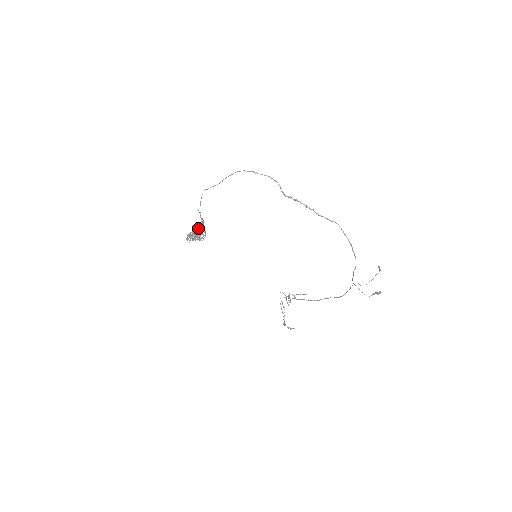
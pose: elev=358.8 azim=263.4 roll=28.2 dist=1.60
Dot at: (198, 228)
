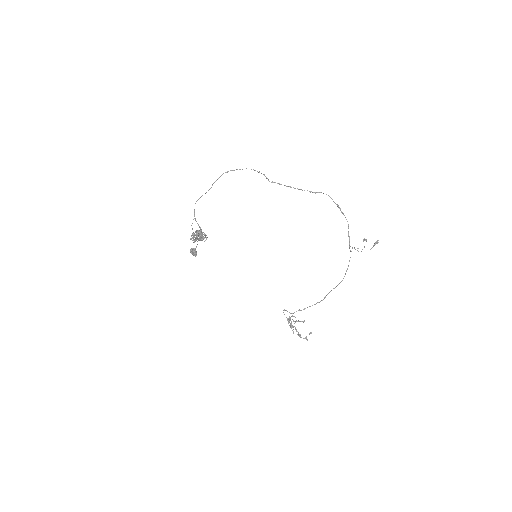
Dot at: (199, 230)
